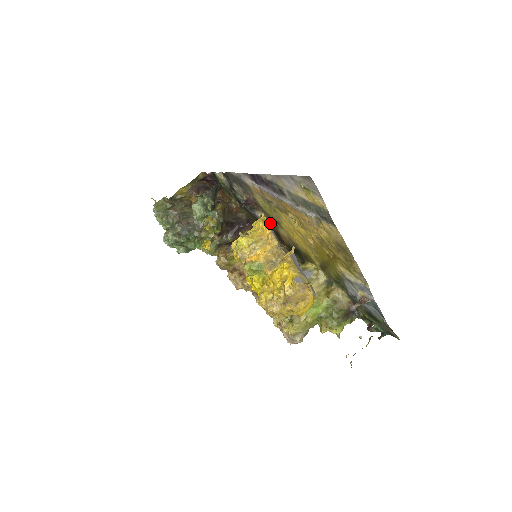
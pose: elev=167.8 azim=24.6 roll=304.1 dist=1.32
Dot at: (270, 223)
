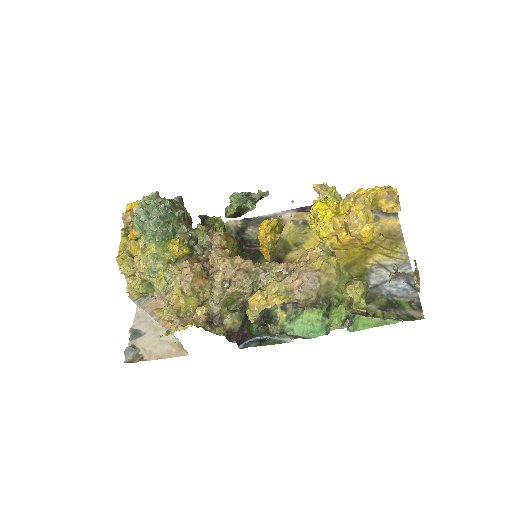
Dot at: (278, 251)
